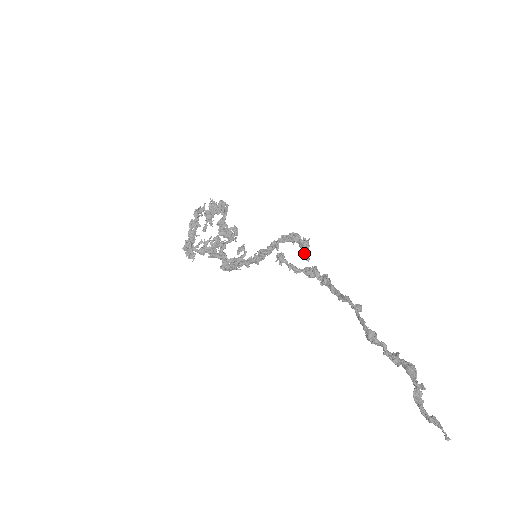
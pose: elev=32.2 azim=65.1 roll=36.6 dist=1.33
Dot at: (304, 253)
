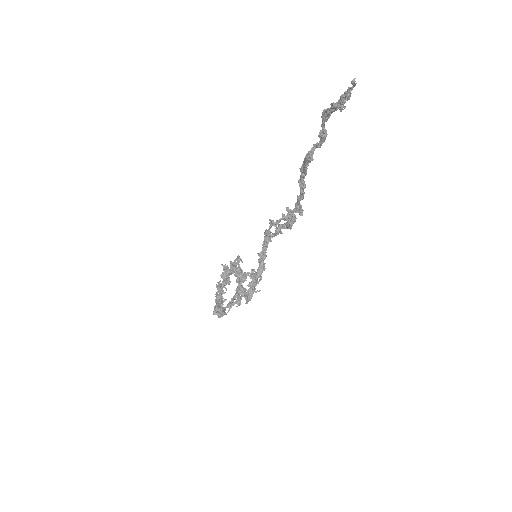
Dot at: occluded
